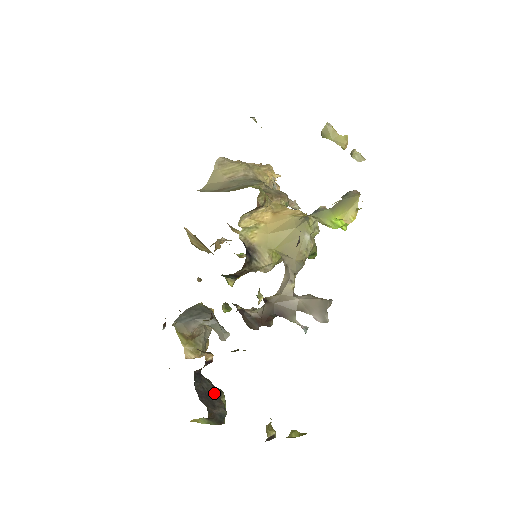
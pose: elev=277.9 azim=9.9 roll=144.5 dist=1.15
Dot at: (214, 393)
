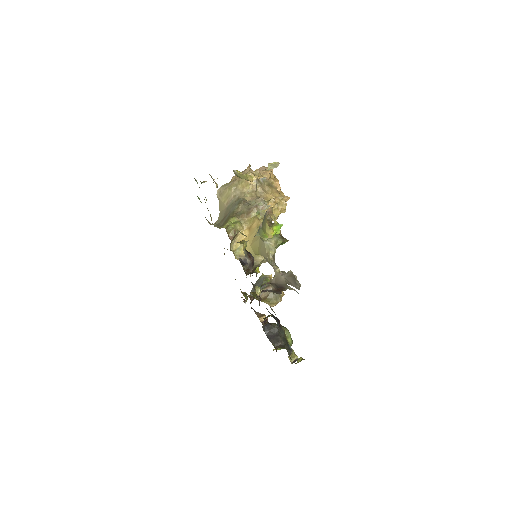
Dot at: occluded
